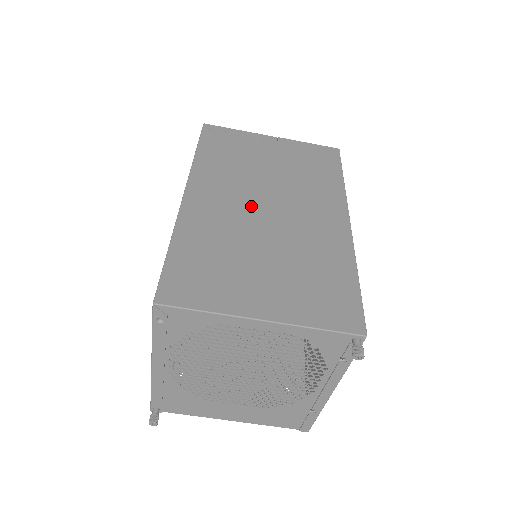
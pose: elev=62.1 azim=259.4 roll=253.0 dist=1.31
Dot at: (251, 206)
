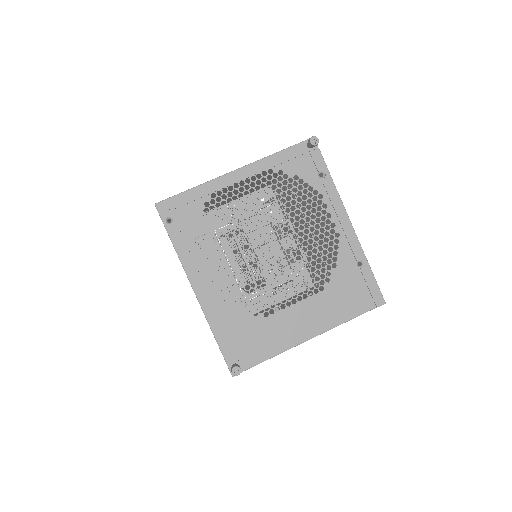
Dot at: (215, 196)
